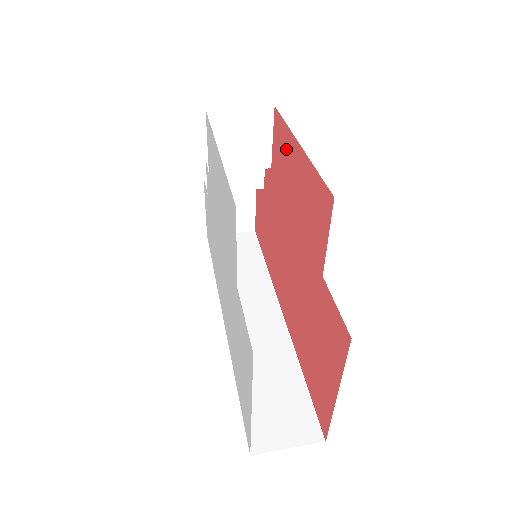
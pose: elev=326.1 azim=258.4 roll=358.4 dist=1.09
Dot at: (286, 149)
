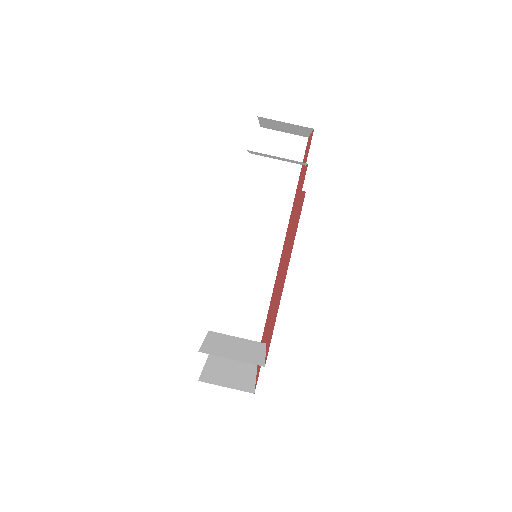
Dot at: (292, 243)
